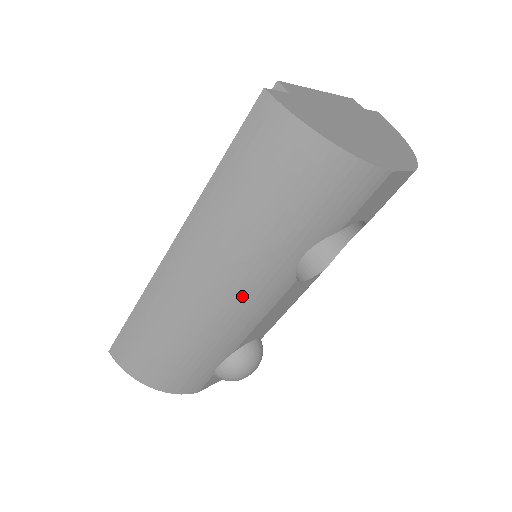
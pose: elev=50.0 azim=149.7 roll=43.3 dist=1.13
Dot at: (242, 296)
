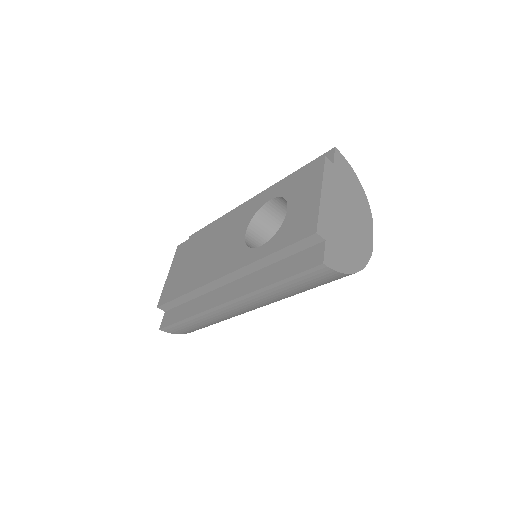
Dot at: occluded
